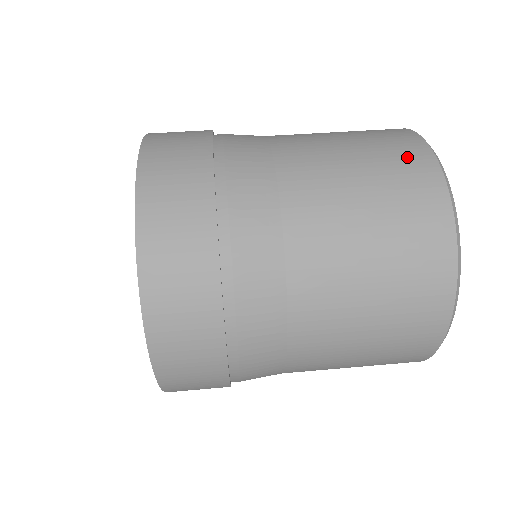
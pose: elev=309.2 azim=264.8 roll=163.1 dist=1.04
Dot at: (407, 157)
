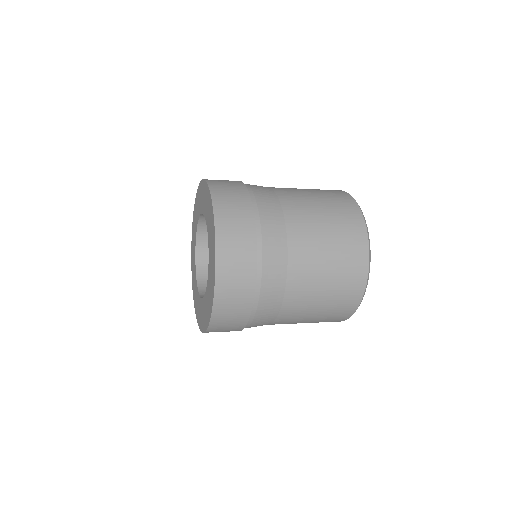
Dot at: occluded
